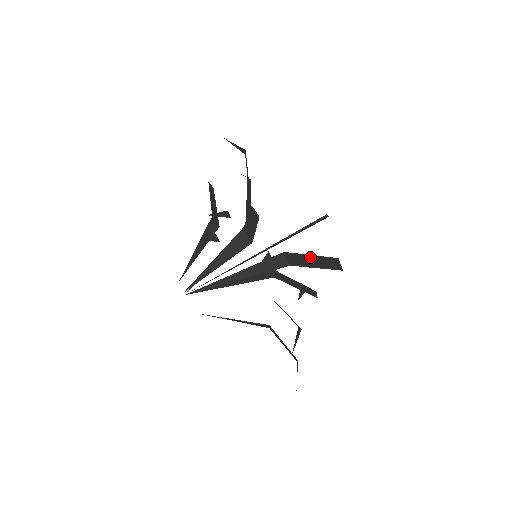
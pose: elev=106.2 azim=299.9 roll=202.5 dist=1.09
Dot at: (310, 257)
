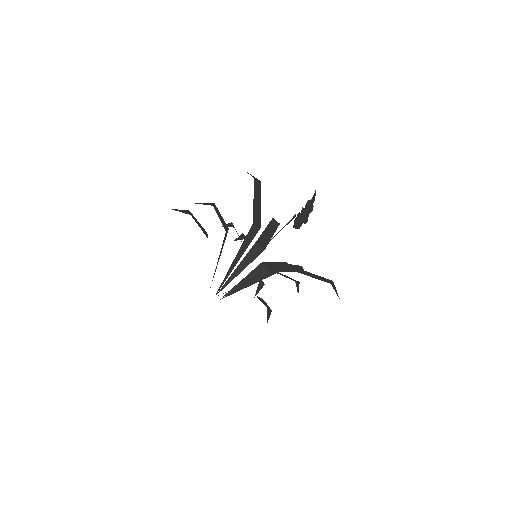
Dot at: (255, 203)
